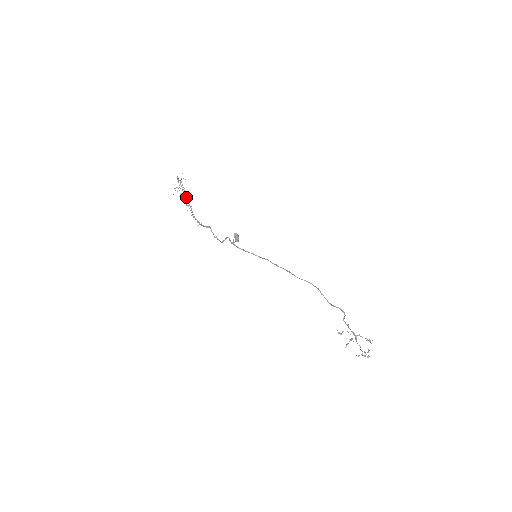
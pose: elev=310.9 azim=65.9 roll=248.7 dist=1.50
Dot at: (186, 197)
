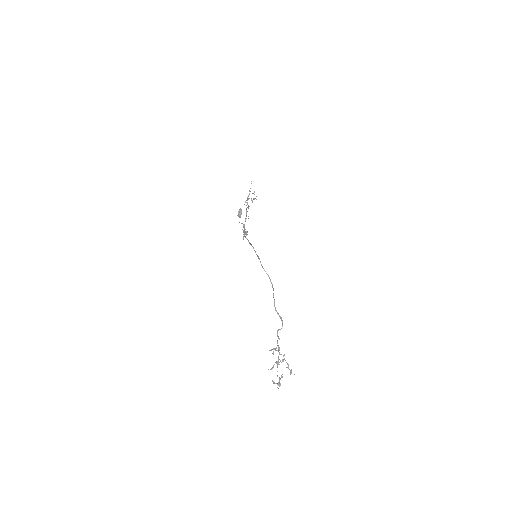
Dot at: occluded
